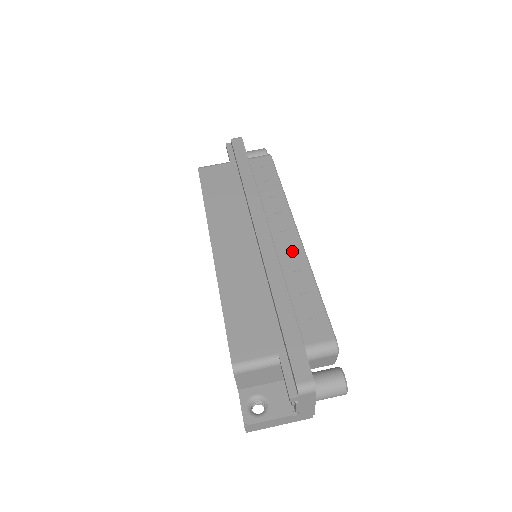
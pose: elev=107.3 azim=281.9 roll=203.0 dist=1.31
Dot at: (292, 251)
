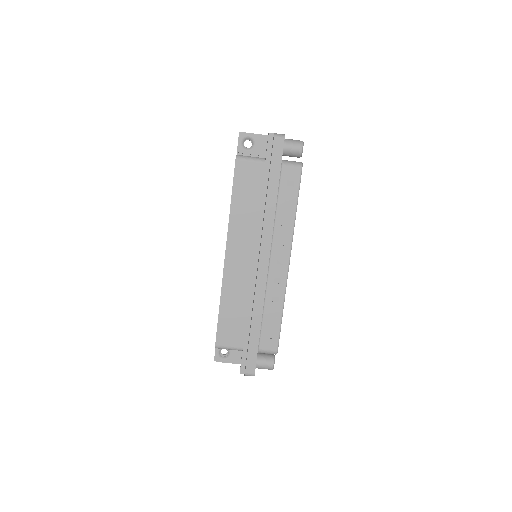
Dot at: (278, 279)
